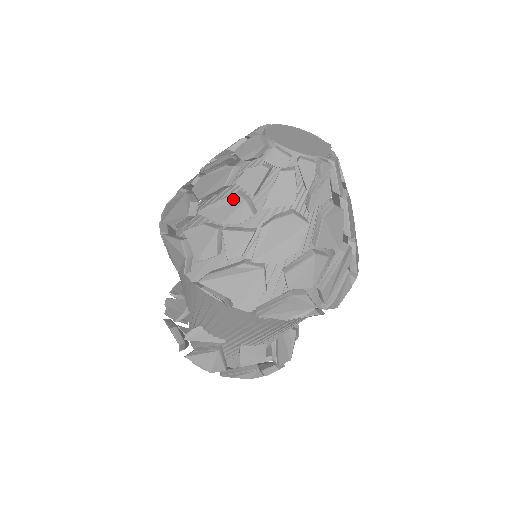
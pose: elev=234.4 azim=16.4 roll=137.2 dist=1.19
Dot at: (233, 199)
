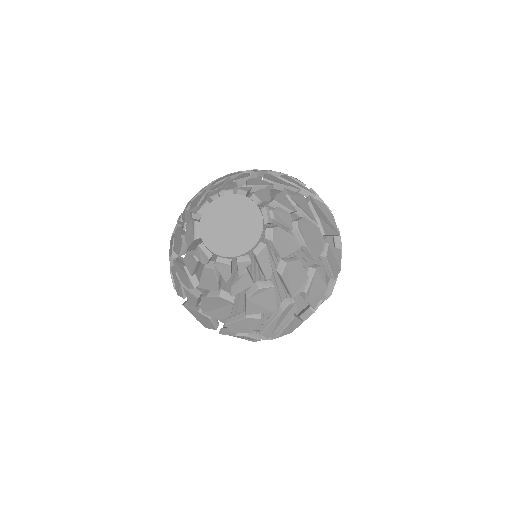
Dot at: (183, 270)
